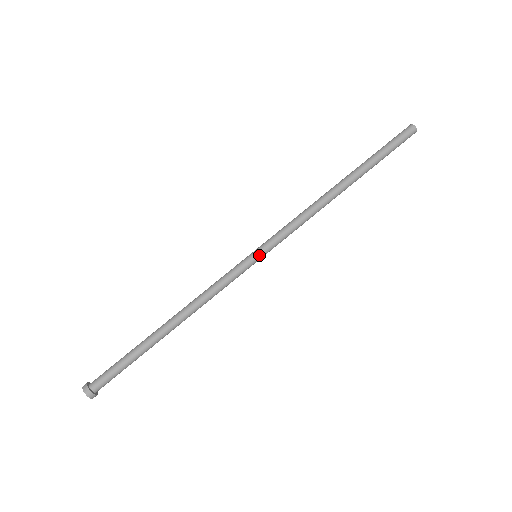
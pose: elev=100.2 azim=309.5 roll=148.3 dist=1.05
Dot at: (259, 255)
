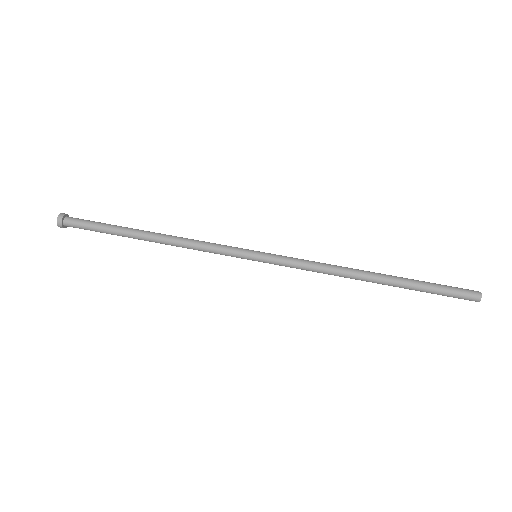
Dot at: (258, 255)
